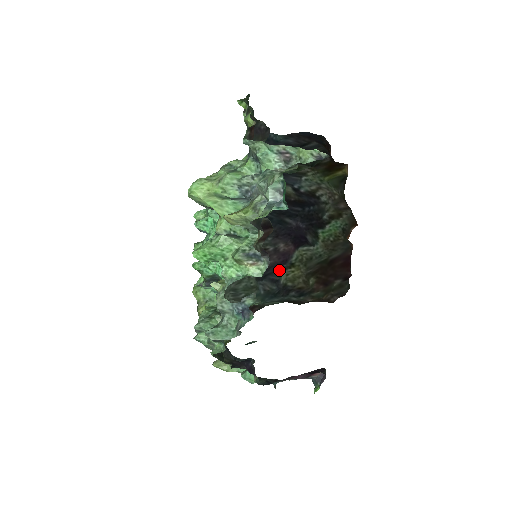
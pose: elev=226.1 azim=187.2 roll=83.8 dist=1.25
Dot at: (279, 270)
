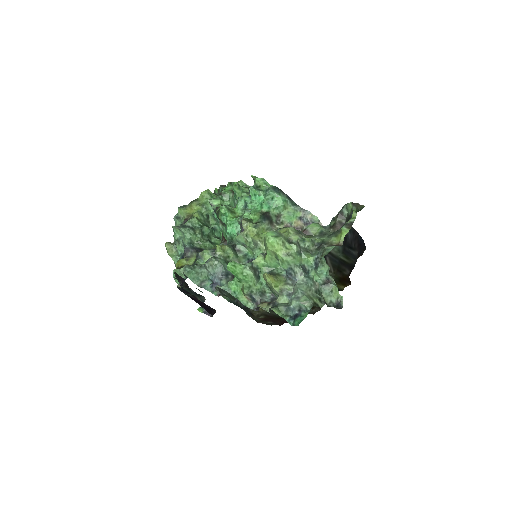
Dot at: occluded
